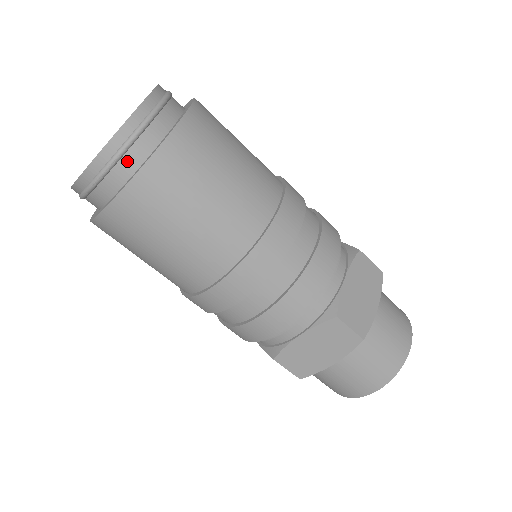
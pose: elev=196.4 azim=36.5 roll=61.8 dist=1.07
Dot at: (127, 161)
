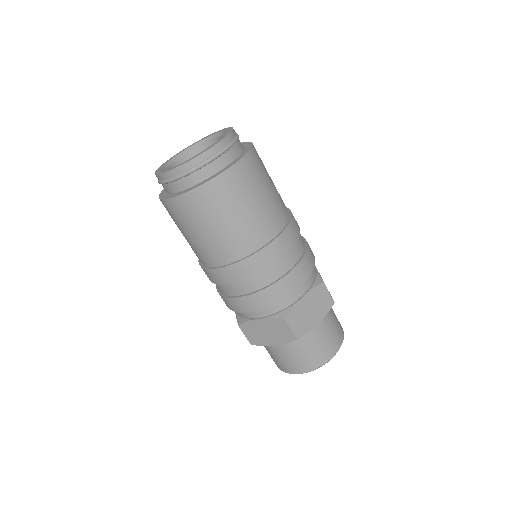
Dot at: (163, 187)
